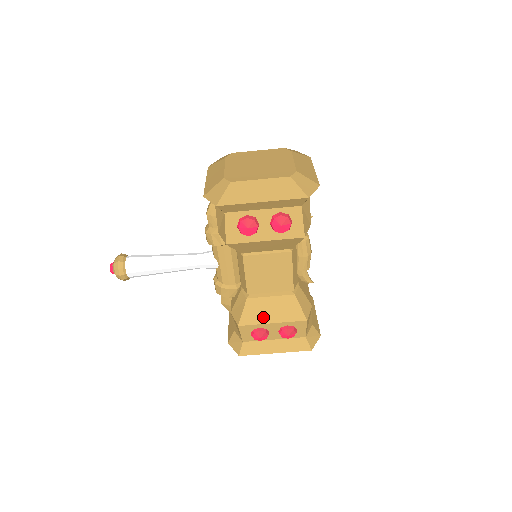
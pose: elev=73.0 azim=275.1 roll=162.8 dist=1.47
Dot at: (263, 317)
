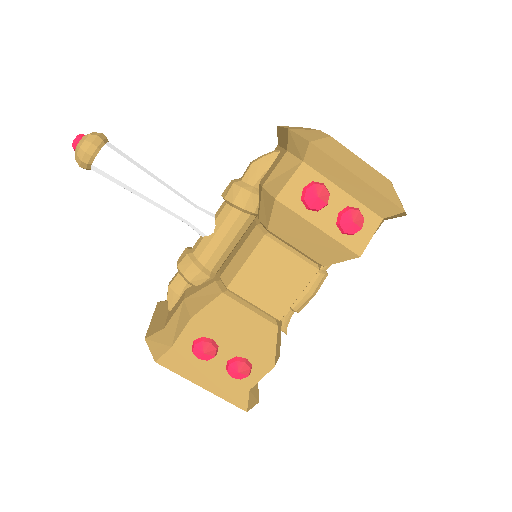
Dot at: (227, 328)
